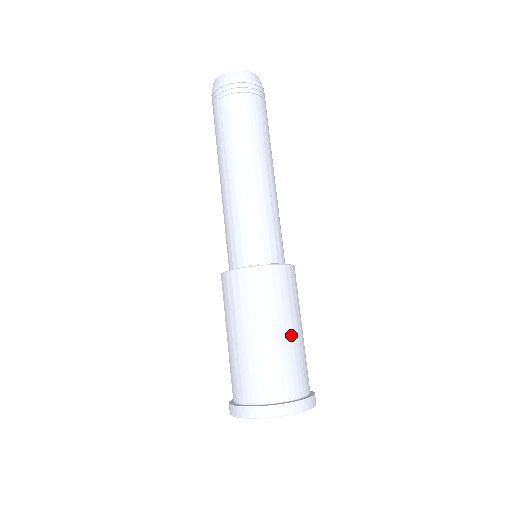
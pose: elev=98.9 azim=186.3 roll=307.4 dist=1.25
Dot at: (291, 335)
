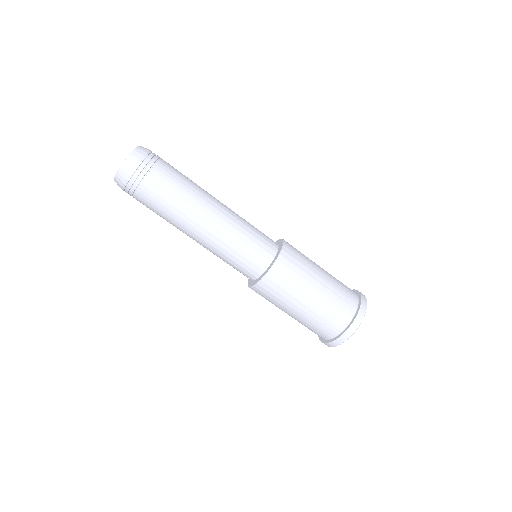
Dot at: (325, 273)
